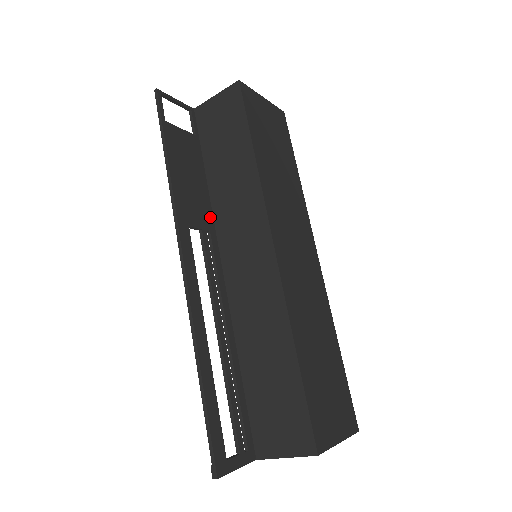
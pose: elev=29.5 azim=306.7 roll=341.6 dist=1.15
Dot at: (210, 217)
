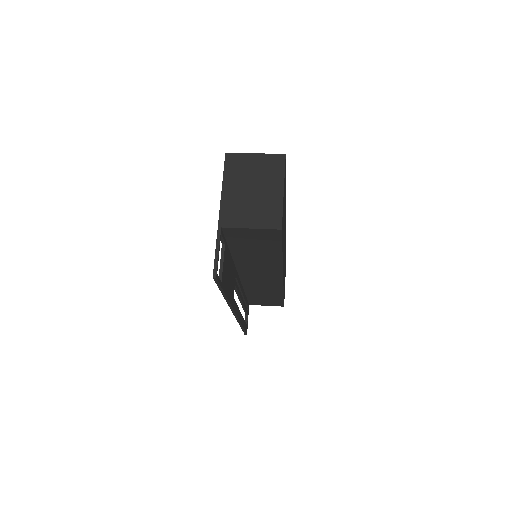
Dot at: (234, 269)
